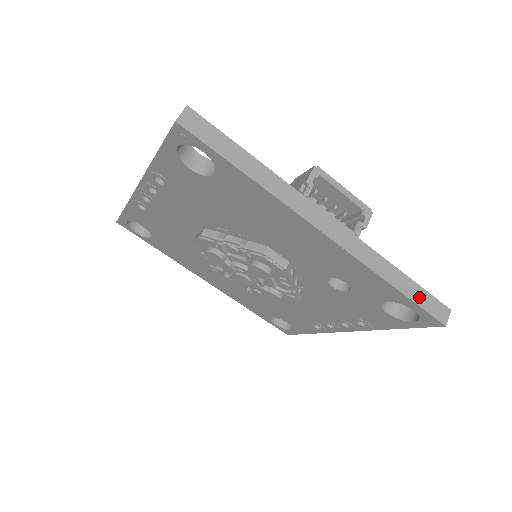
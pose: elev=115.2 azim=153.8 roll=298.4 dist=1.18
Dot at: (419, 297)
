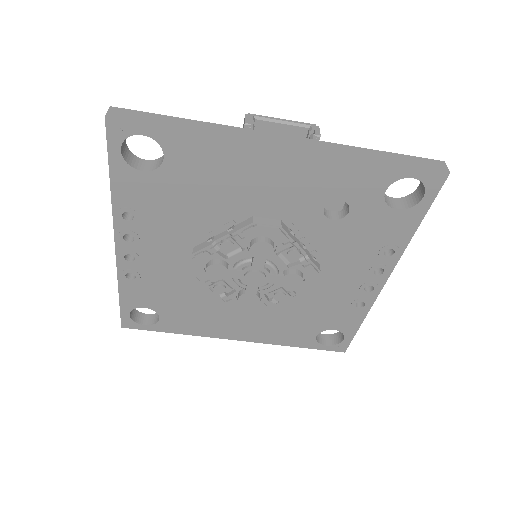
Dot at: (406, 161)
